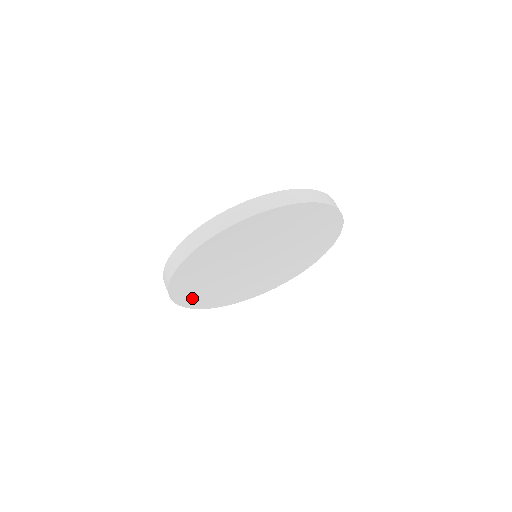
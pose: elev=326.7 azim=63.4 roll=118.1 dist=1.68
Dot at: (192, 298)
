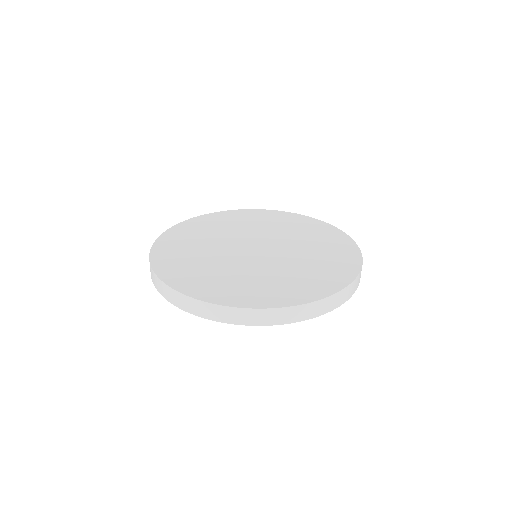
Dot at: occluded
